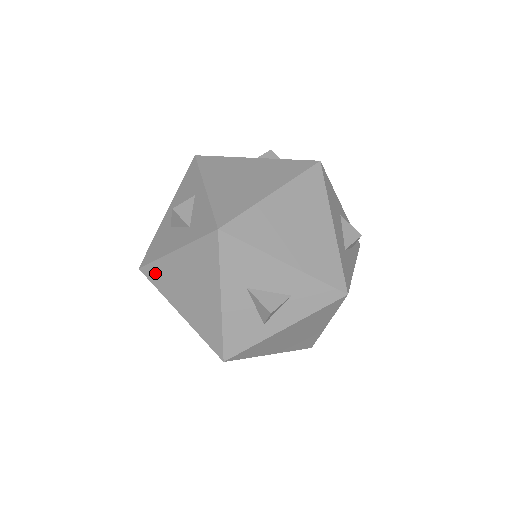
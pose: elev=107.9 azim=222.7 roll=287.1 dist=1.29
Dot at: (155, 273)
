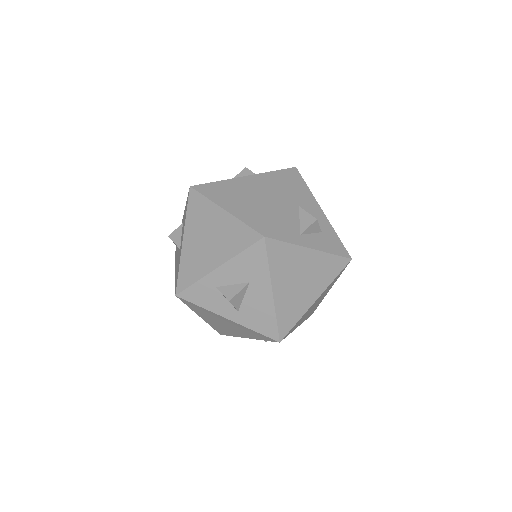
Dot at: (211, 188)
